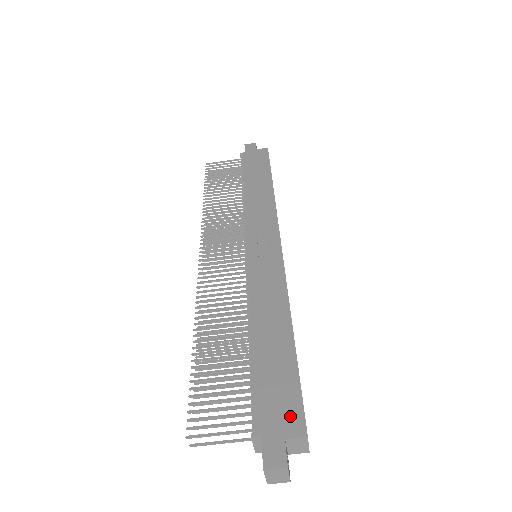
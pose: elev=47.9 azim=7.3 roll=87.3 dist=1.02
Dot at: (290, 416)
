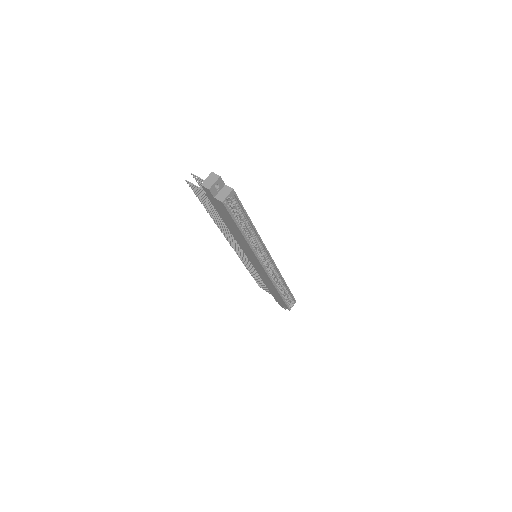
Dot at: occluded
